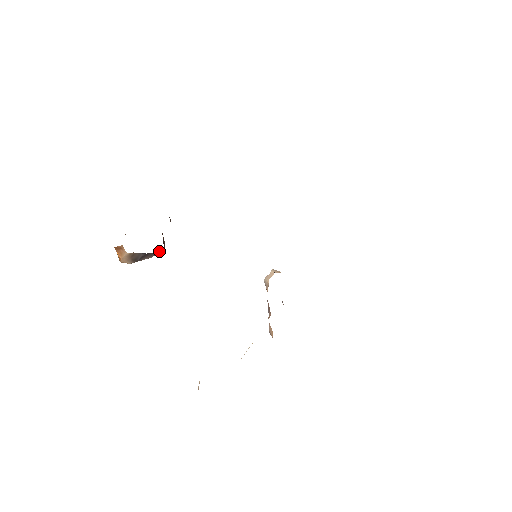
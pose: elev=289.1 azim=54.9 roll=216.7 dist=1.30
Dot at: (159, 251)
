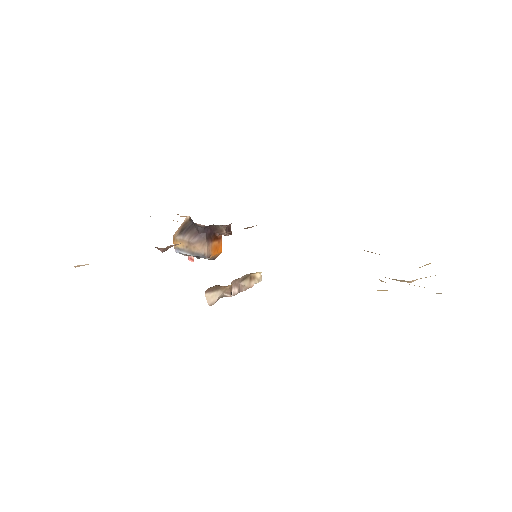
Dot at: (200, 234)
